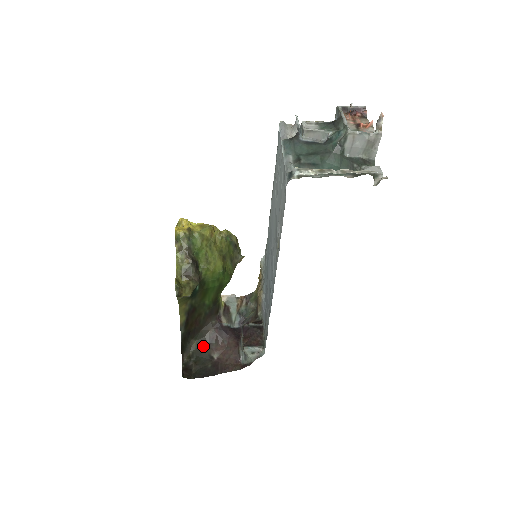
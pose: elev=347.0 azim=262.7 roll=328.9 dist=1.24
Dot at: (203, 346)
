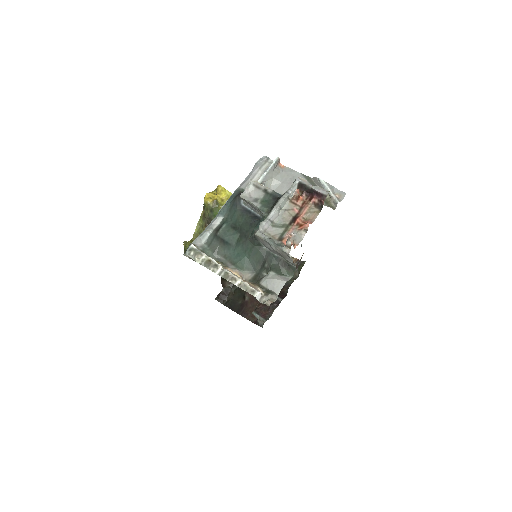
Dot at: occluded
